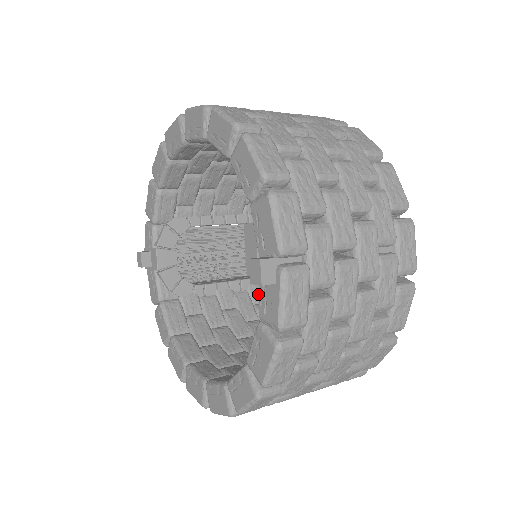
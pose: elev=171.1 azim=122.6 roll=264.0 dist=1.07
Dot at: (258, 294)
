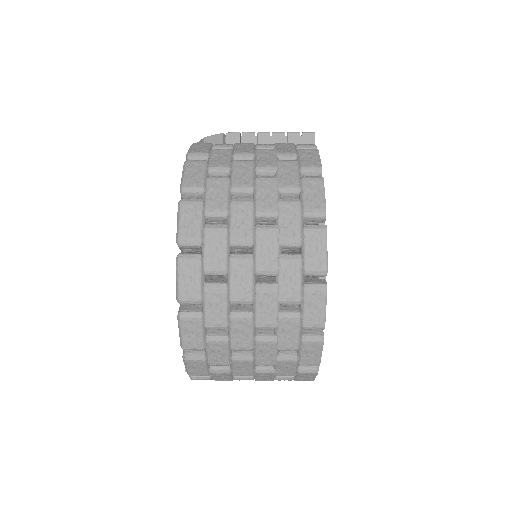
Dot at: occluded
